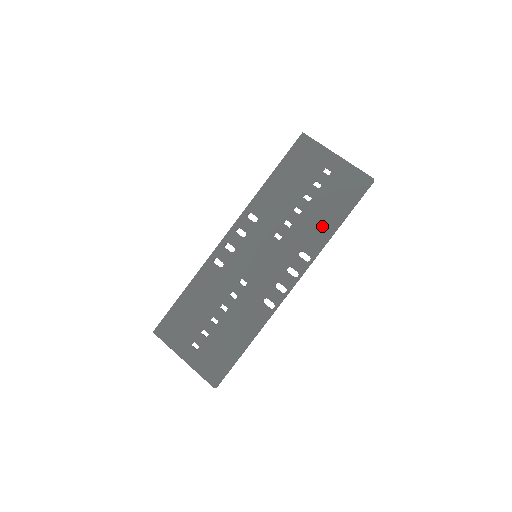
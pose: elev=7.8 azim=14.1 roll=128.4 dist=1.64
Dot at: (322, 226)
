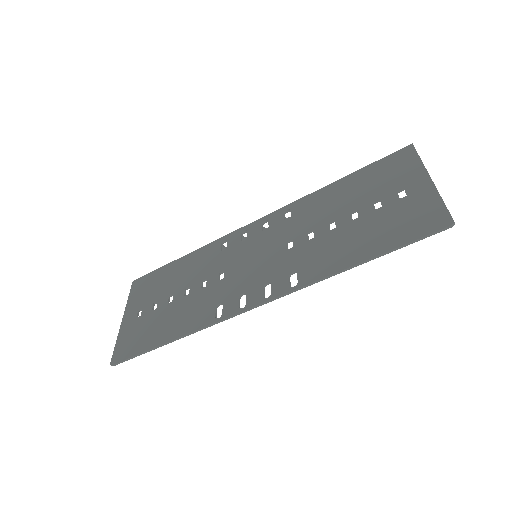
Dot at: (341, 254)
